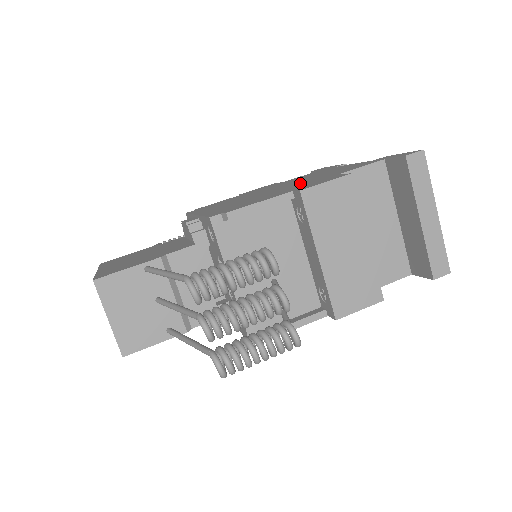
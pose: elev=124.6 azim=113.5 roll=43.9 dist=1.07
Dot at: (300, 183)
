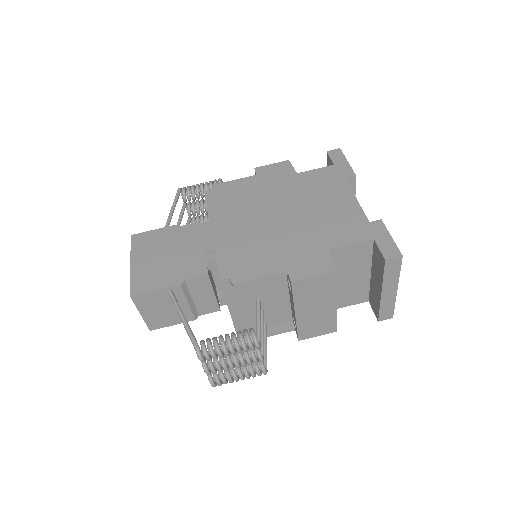
Dot at: (301, 232)
